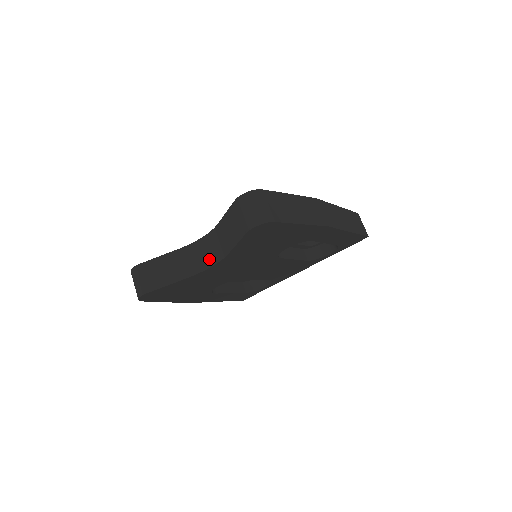
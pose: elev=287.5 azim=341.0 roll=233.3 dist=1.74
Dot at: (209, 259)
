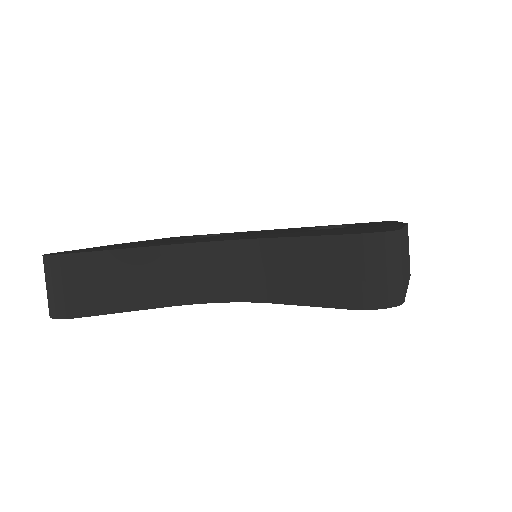
Dot at: (219, 287)
